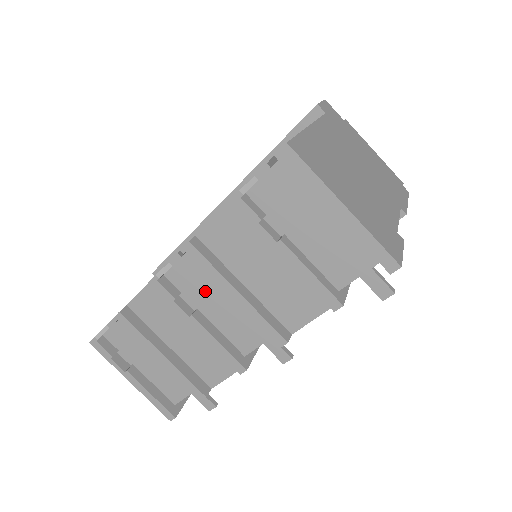
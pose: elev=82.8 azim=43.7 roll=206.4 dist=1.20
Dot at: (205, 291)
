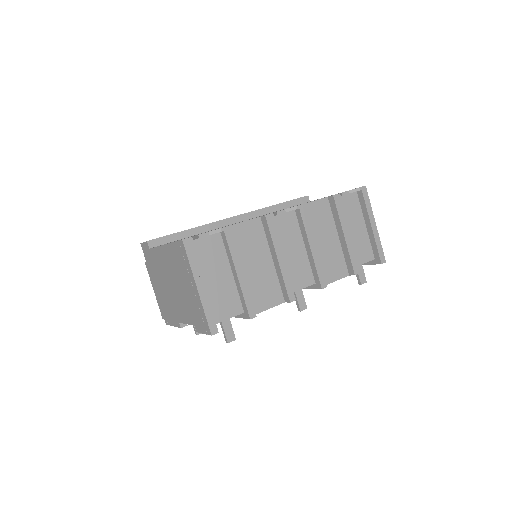
Dot at: (288, 239)
